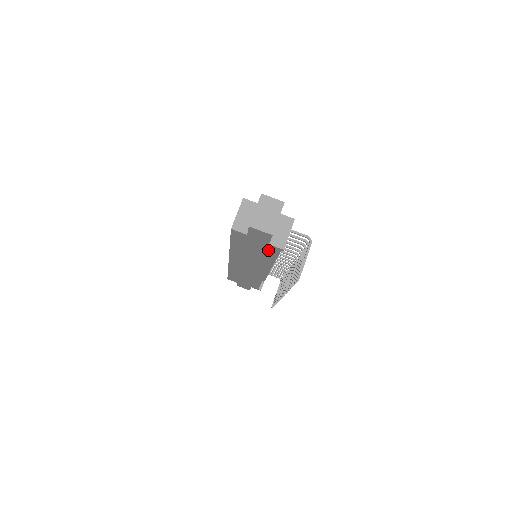
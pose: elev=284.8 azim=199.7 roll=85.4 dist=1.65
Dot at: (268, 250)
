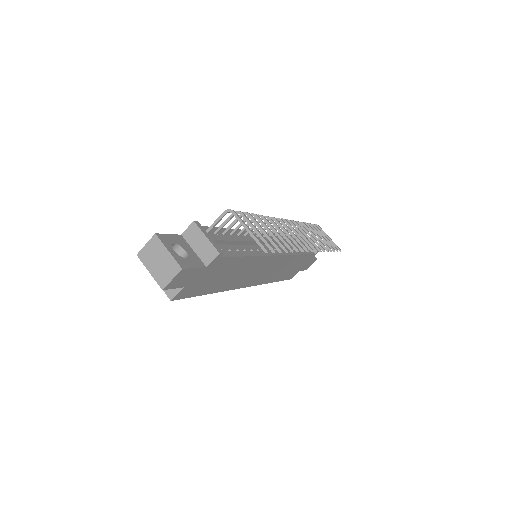
Dot at: (221, 265)
